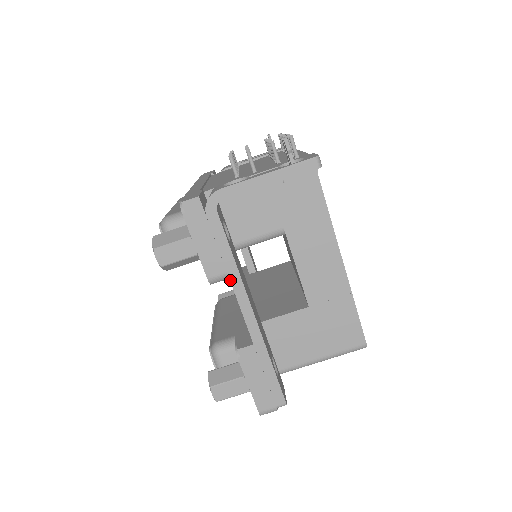
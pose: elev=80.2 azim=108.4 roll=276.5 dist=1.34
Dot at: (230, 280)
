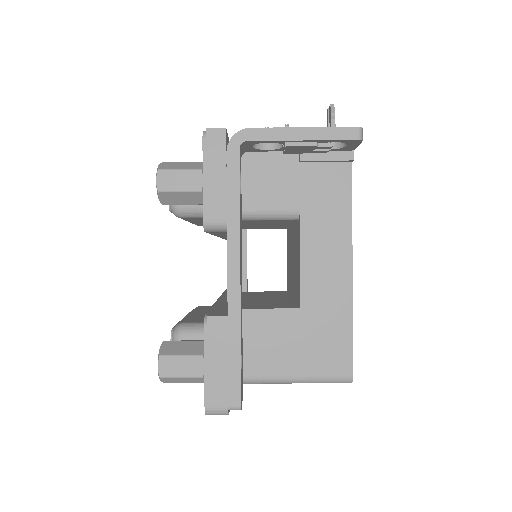
Dot at: (227, 230)
